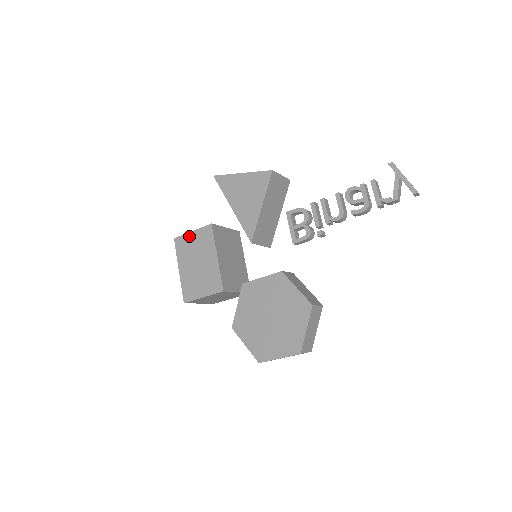
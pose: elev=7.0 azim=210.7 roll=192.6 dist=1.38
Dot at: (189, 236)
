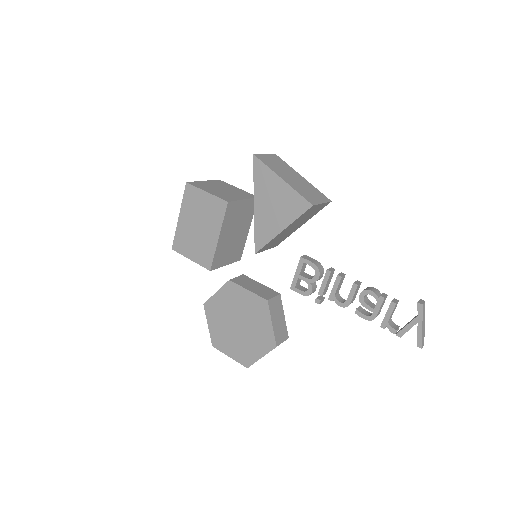
Dot at: (201, 194)
